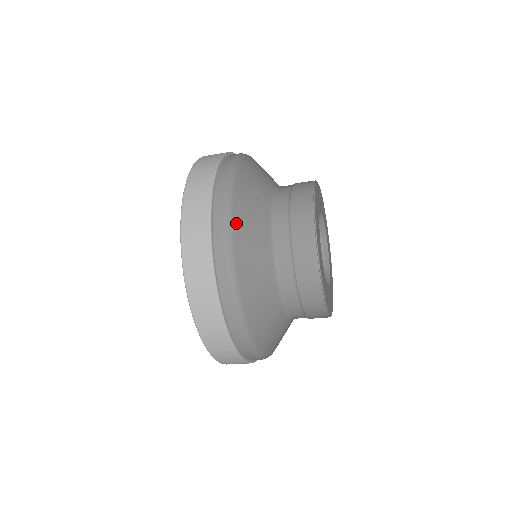
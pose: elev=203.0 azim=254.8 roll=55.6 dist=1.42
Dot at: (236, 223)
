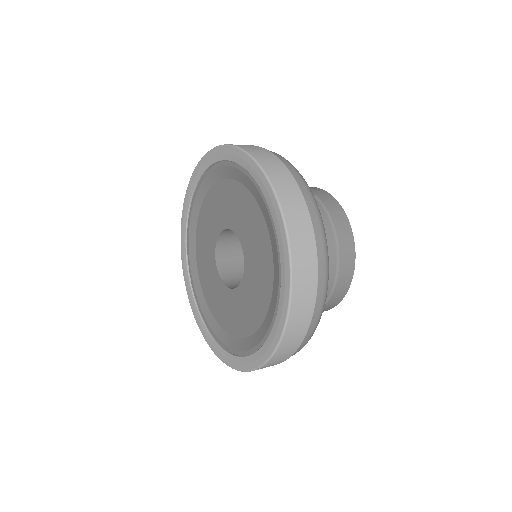
Dot at: (328, 276)
